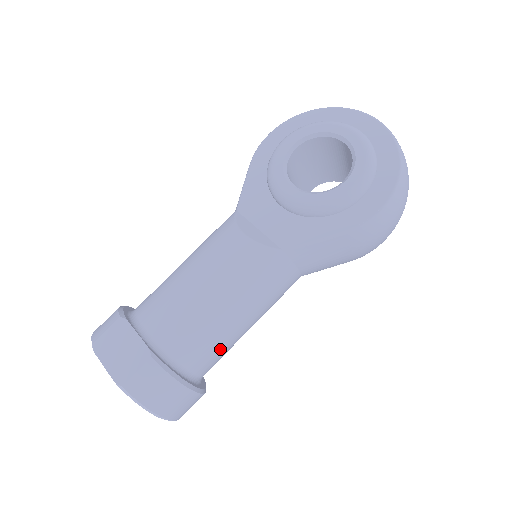
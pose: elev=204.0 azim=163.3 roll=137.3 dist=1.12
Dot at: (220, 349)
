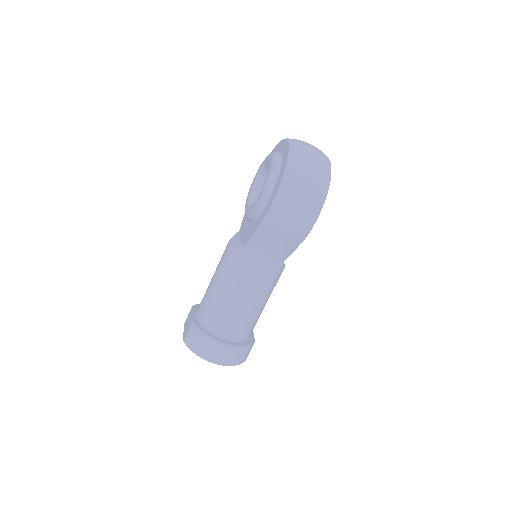
Dot at: (232, 317)
